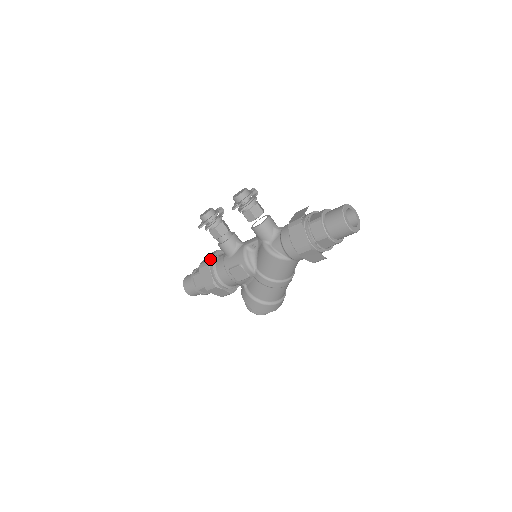
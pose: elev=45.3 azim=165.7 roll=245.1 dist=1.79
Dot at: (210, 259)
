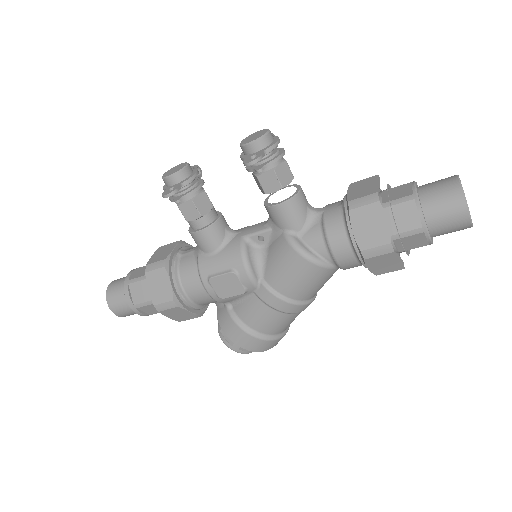
Dot at: (168, 256)
